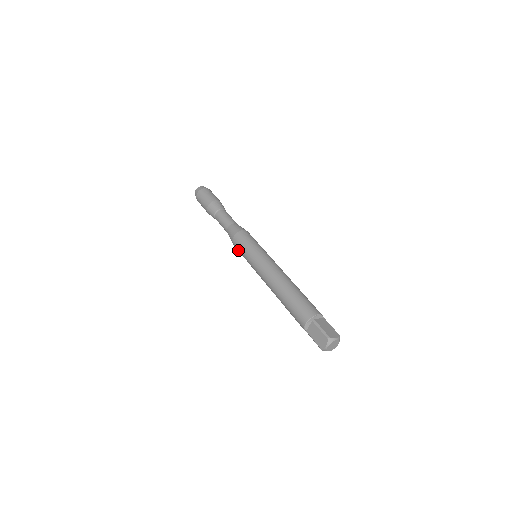
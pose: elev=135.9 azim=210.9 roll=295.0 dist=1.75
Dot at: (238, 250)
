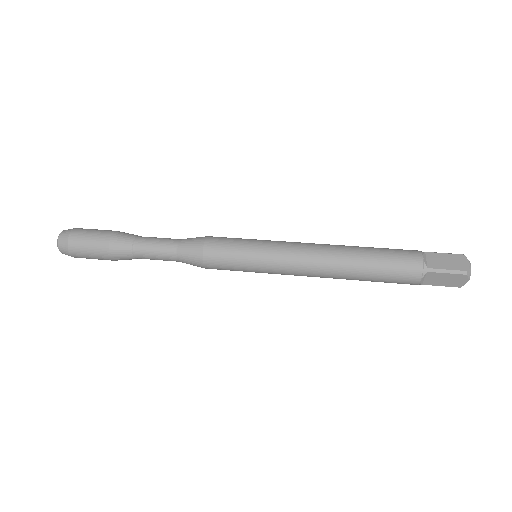
Dot at: occluded
